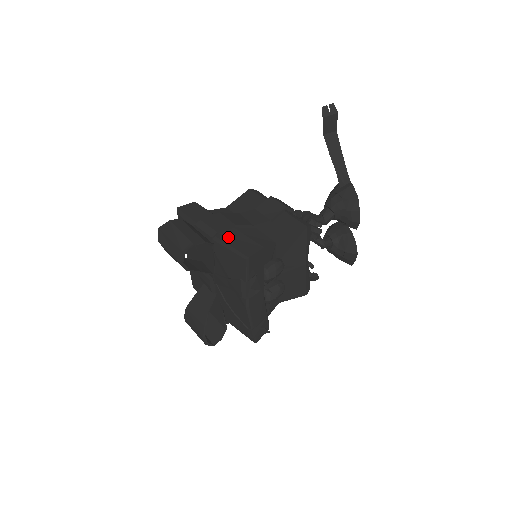
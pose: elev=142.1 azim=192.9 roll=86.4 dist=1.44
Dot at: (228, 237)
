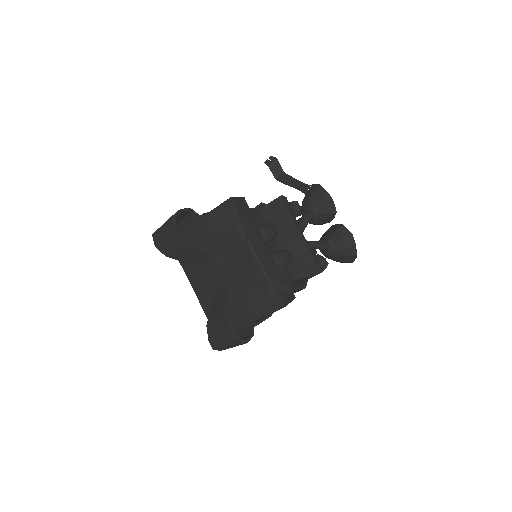
Dot at: occluded
